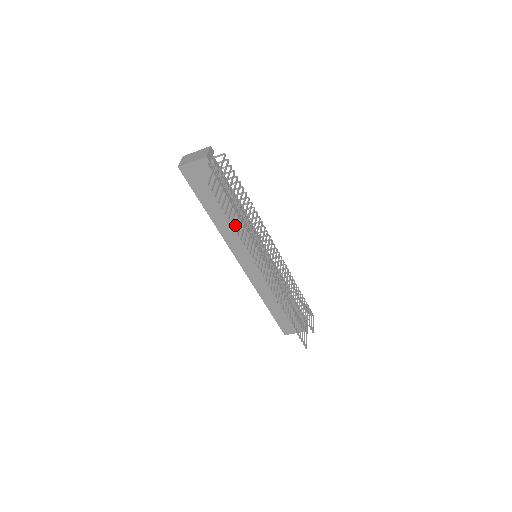
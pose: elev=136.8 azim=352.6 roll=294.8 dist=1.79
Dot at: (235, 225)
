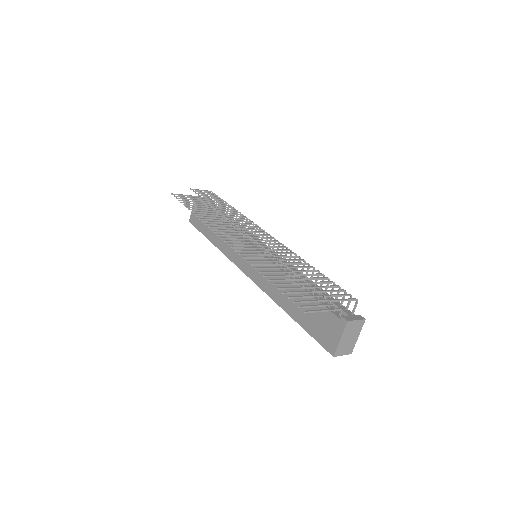
Dot at: (197, 212)
